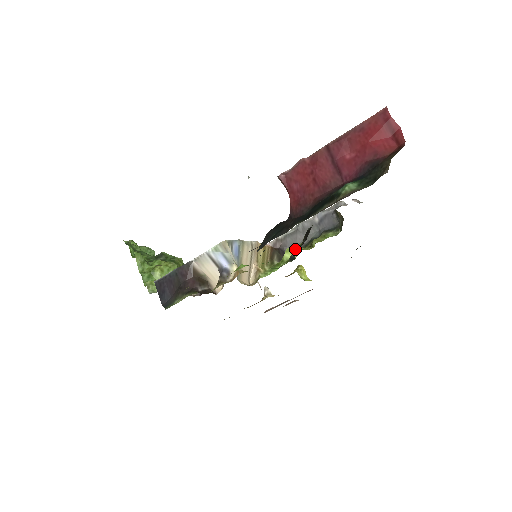
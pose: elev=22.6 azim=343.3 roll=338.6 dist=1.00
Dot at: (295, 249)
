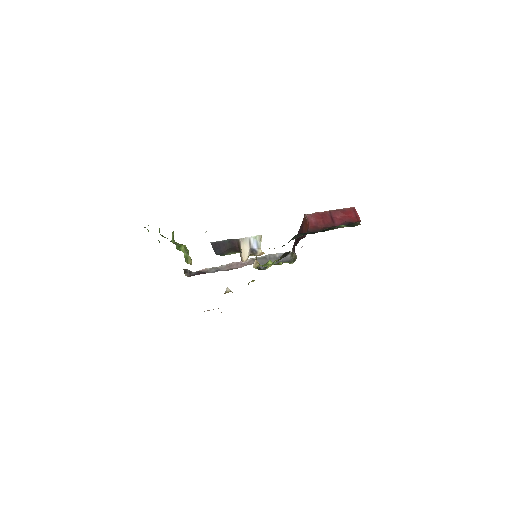
Dot at: (276, 260)
